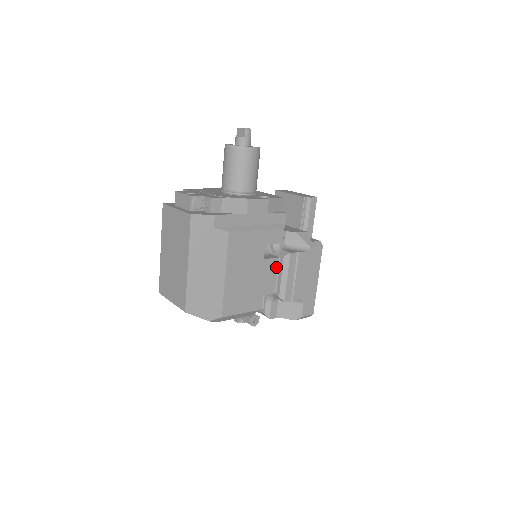
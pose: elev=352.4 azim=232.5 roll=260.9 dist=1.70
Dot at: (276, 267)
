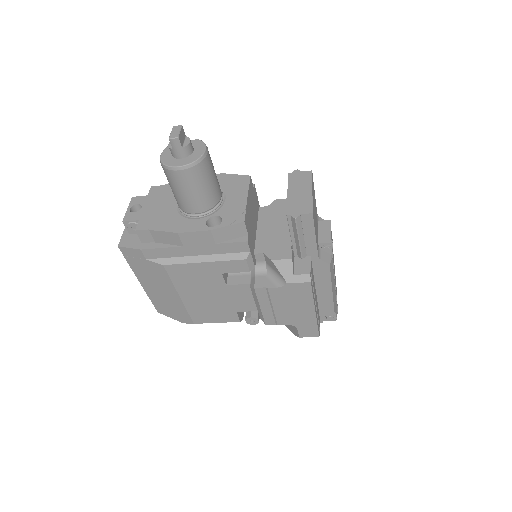
Dot at: (250, 291)
